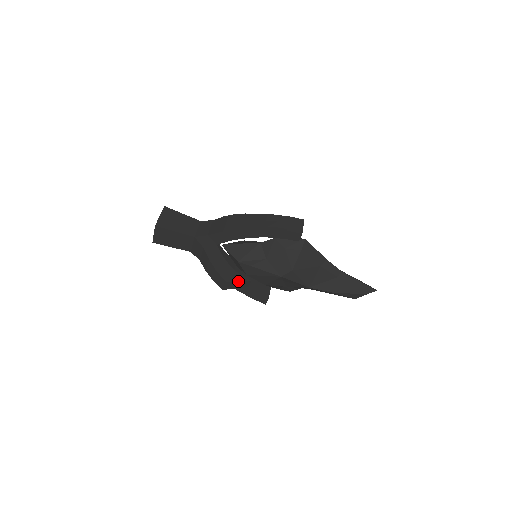
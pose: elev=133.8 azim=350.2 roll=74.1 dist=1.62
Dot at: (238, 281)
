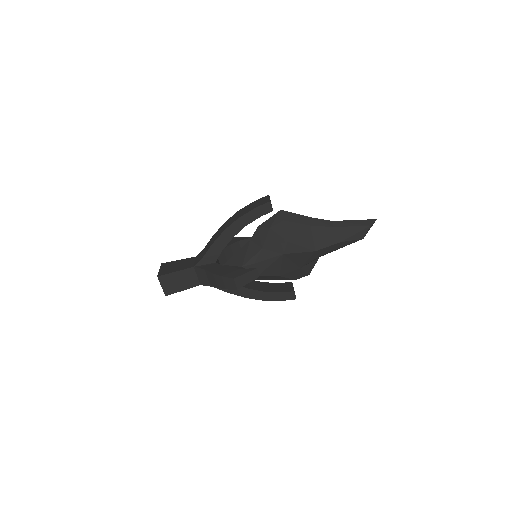
Dot at: (244, 273)
